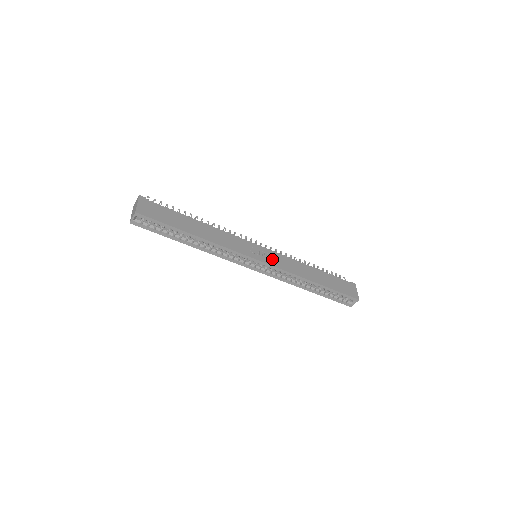
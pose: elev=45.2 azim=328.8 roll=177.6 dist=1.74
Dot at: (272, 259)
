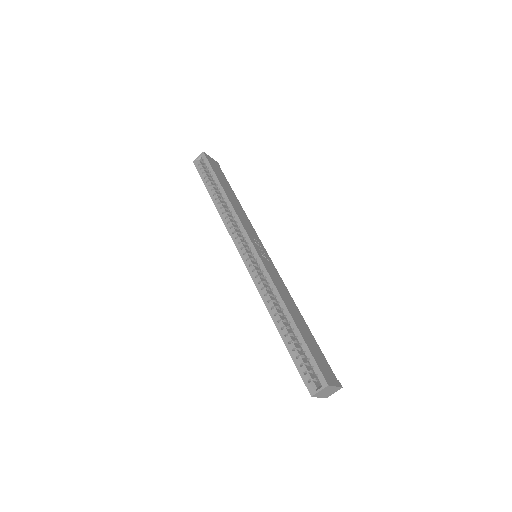
Dot at: (267, 262)
